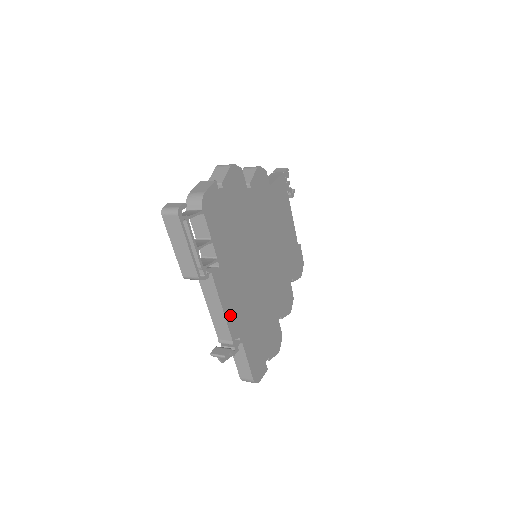
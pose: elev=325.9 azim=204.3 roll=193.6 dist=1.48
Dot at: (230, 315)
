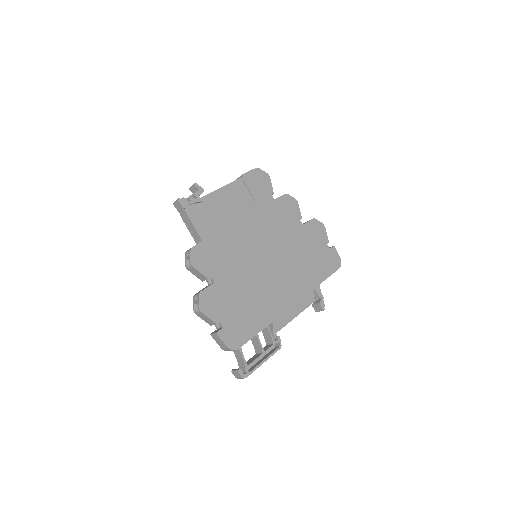
Dot at: (300, 305)
